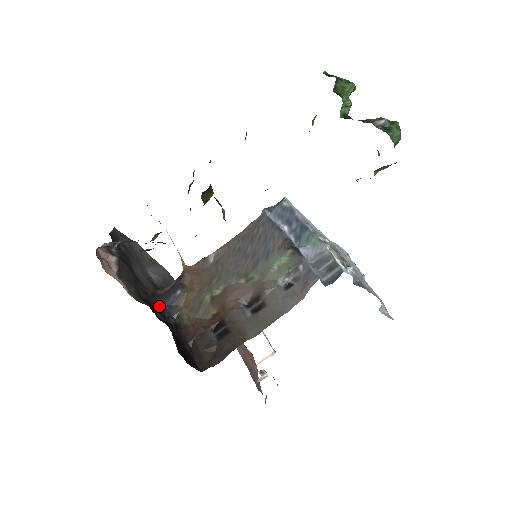
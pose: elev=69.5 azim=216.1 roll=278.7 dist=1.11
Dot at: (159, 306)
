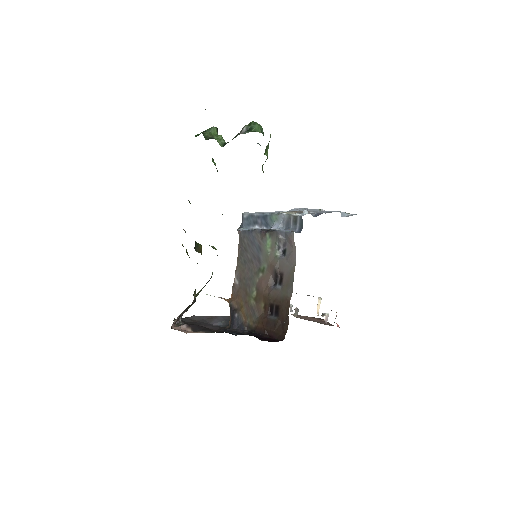
Dot at: (232, 331)
